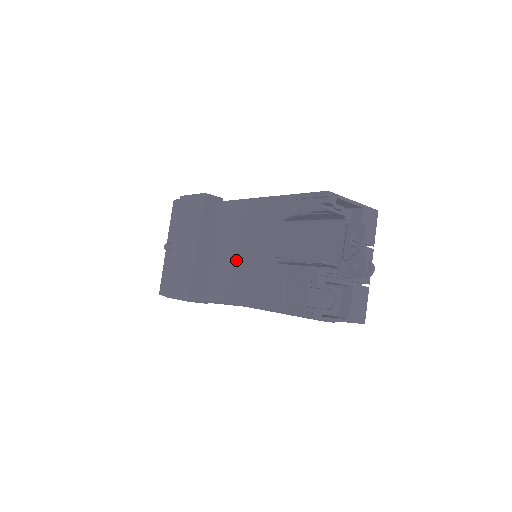
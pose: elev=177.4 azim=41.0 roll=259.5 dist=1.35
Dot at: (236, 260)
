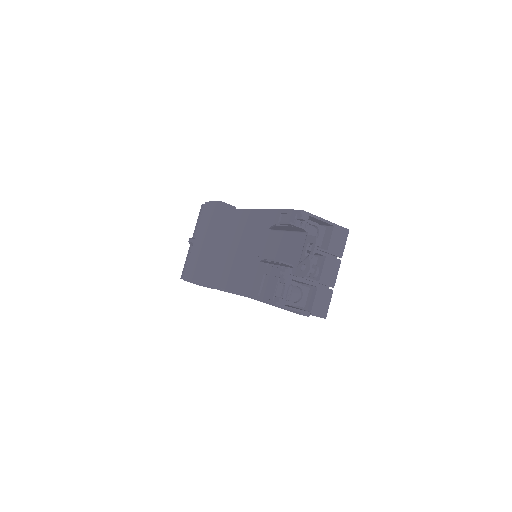
Dot at: (236, 256)
